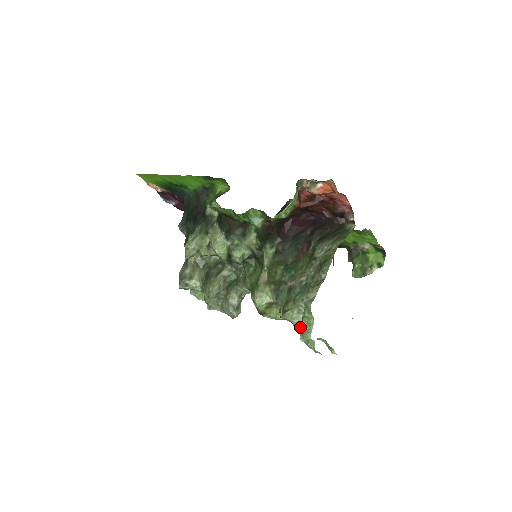
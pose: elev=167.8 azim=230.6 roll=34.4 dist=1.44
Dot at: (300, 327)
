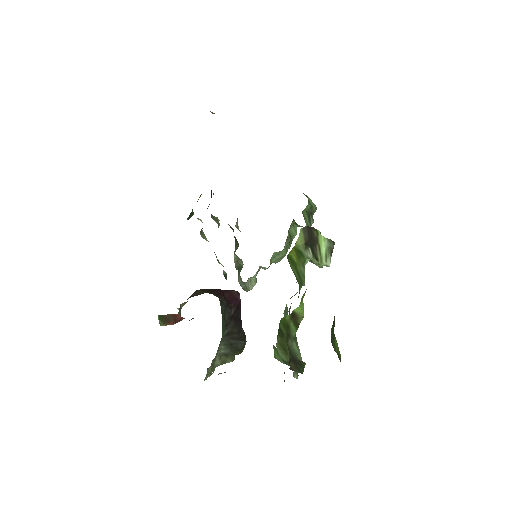
Dot at: occluded
